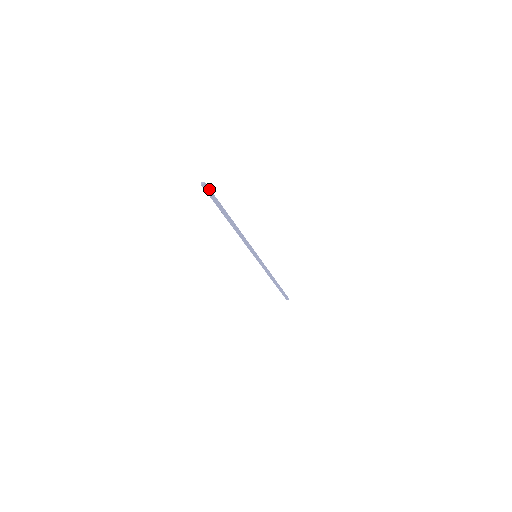
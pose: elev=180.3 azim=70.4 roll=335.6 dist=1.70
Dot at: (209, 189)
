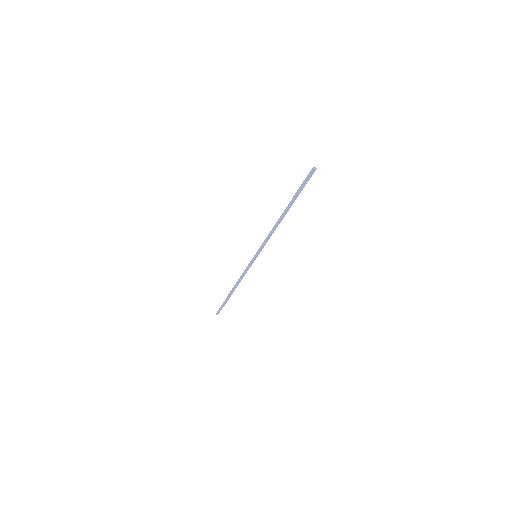
Dot at: (311, 174)
